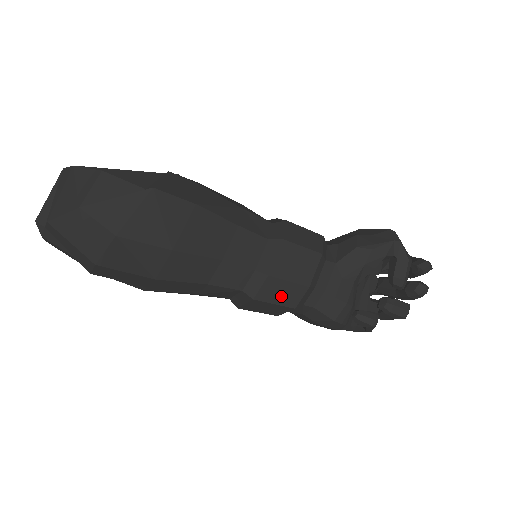
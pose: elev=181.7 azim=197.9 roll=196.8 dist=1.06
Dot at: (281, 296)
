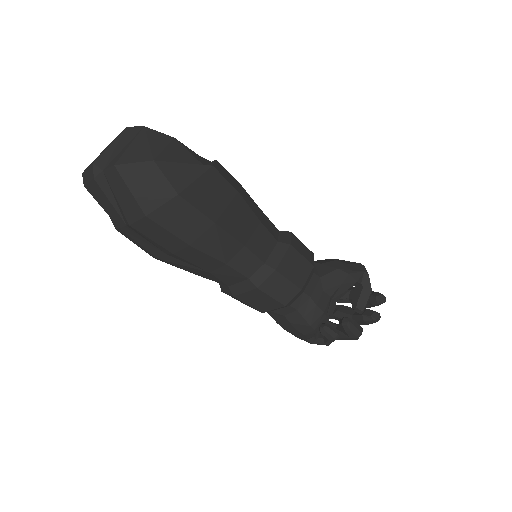
Dot at: (279, 291)
